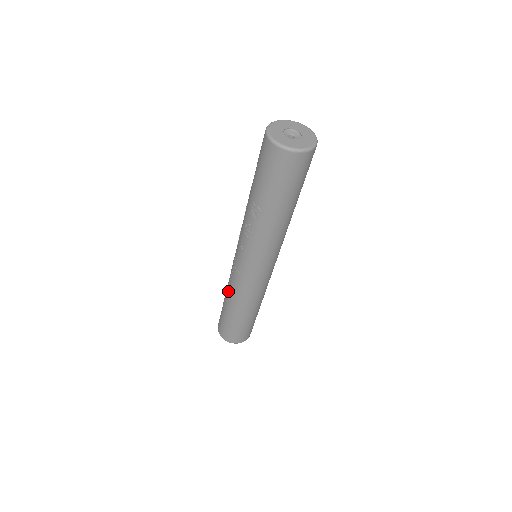
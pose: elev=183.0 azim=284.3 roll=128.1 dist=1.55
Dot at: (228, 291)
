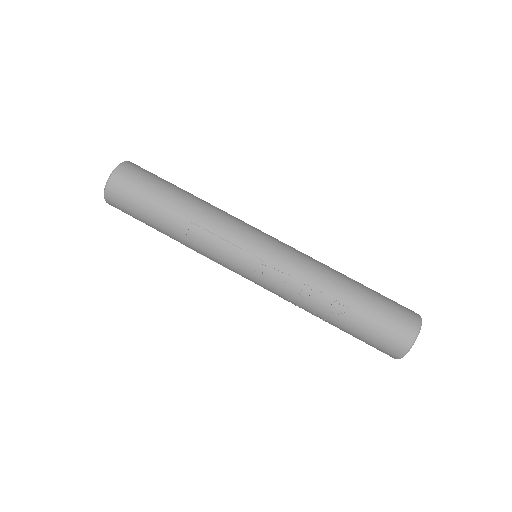
Dot at: (188, 244)
